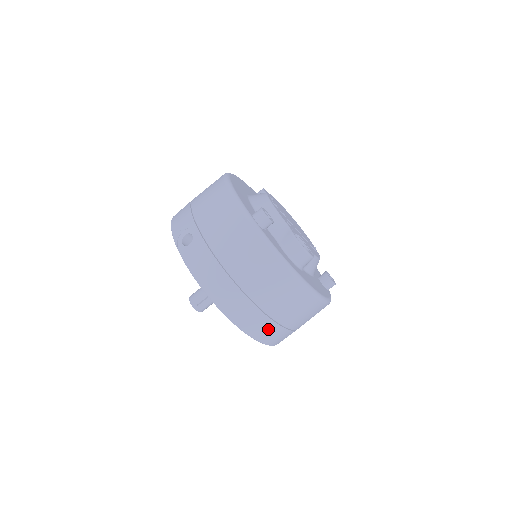
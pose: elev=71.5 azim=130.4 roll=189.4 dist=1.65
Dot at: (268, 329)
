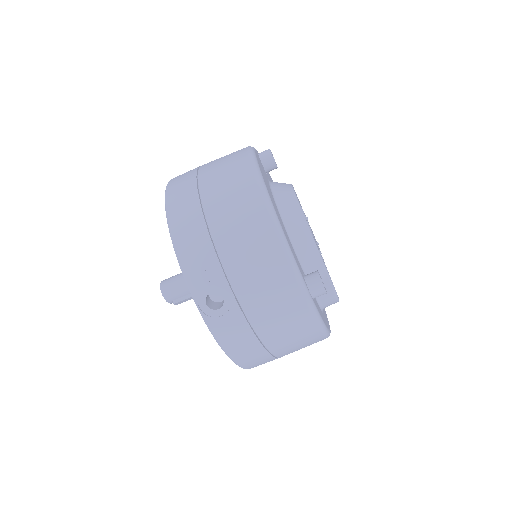
Dot at: occluded
